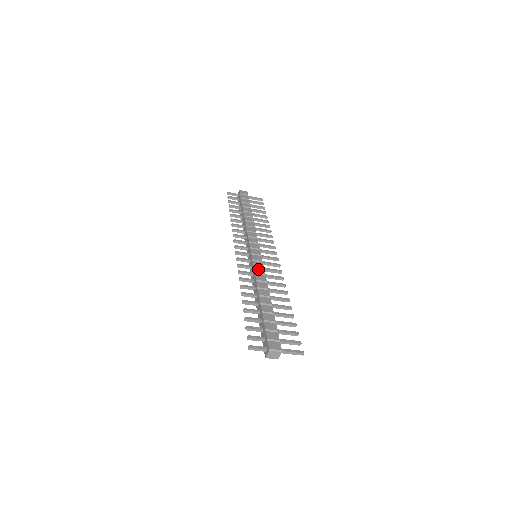
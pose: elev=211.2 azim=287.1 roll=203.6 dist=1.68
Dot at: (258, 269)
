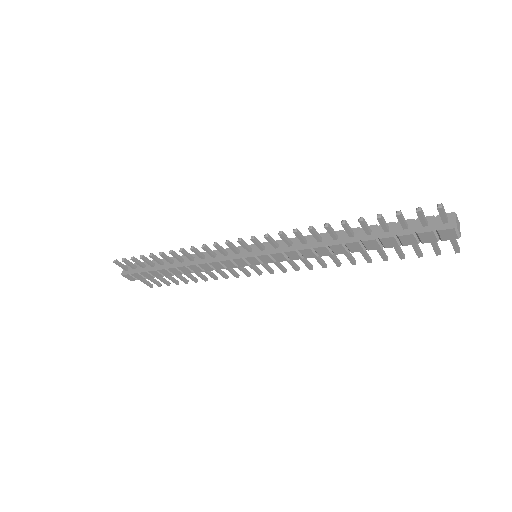
Dot at: occluded
